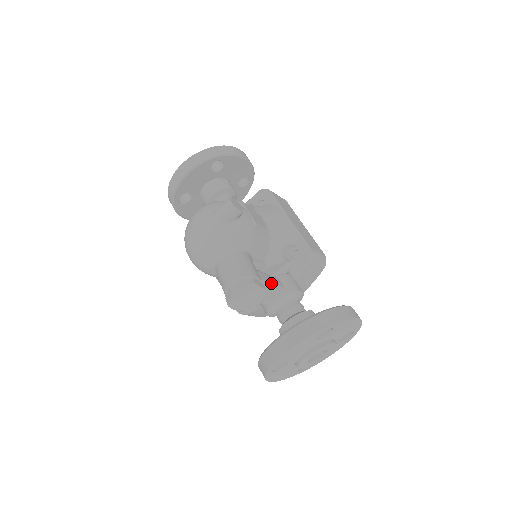
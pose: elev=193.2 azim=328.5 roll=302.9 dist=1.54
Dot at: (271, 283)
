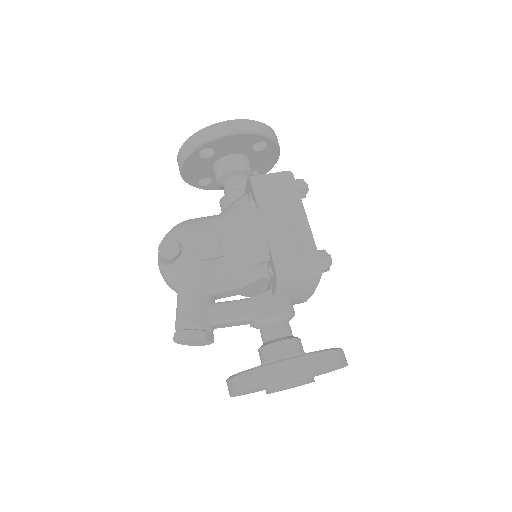
Dot at: (229, 317)
